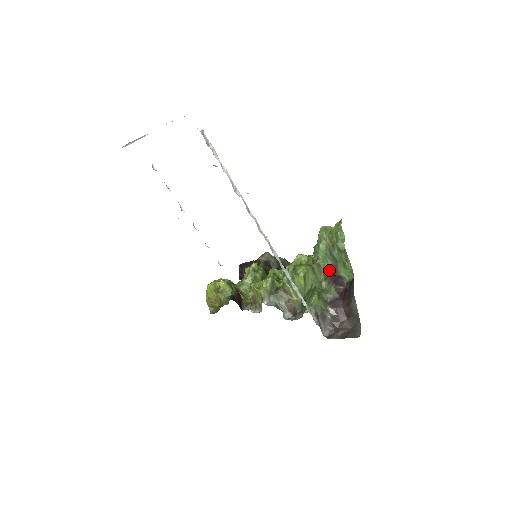
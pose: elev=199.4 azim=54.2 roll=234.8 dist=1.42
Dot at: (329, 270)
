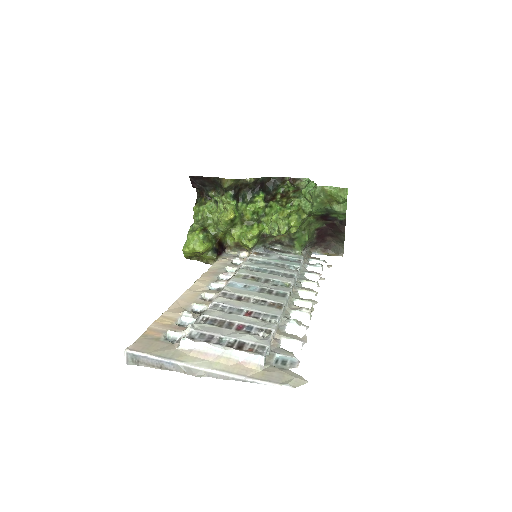
Dot at: (320, 214)
